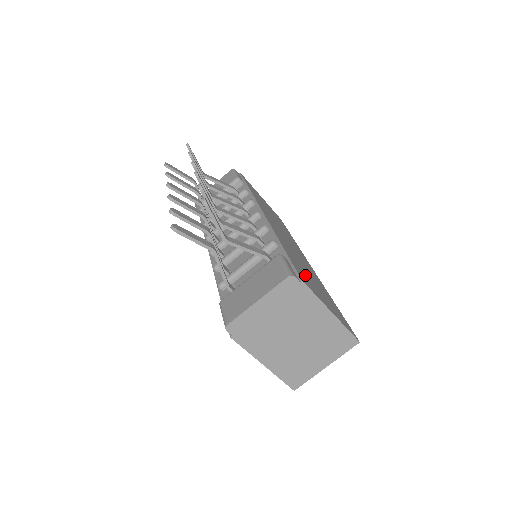
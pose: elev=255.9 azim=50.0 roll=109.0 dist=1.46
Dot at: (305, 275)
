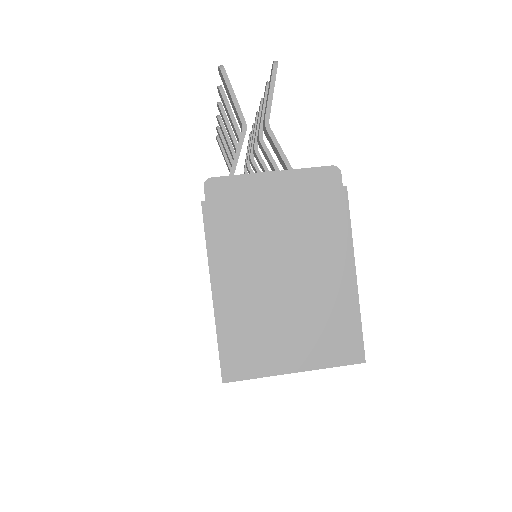
Dot at: occluded
